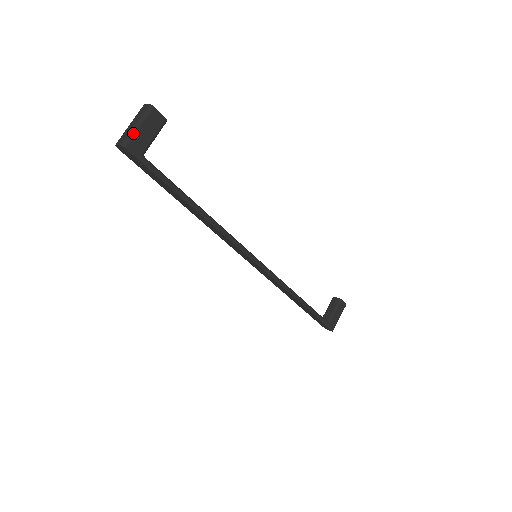
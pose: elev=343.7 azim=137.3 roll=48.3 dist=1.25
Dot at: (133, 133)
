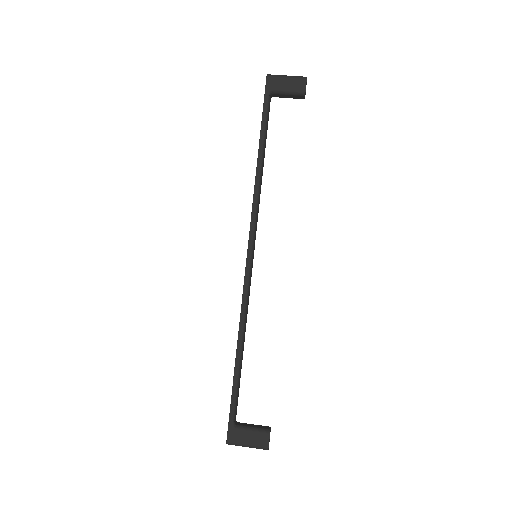
Dot at: (280, 76)
